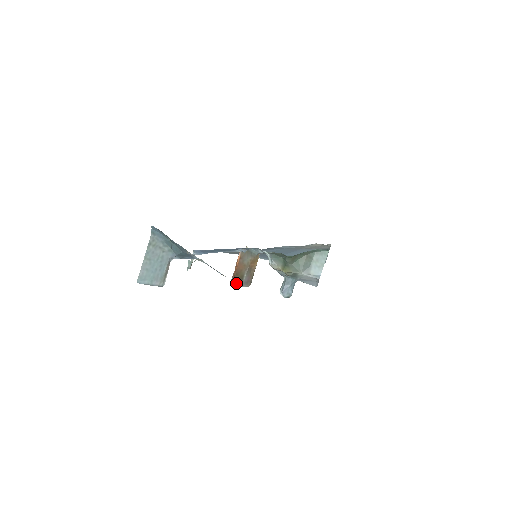
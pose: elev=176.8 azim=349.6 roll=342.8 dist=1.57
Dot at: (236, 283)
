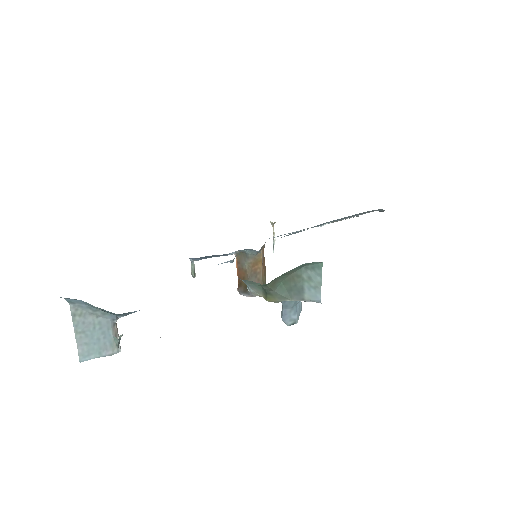
Dot at: (243, 294)
